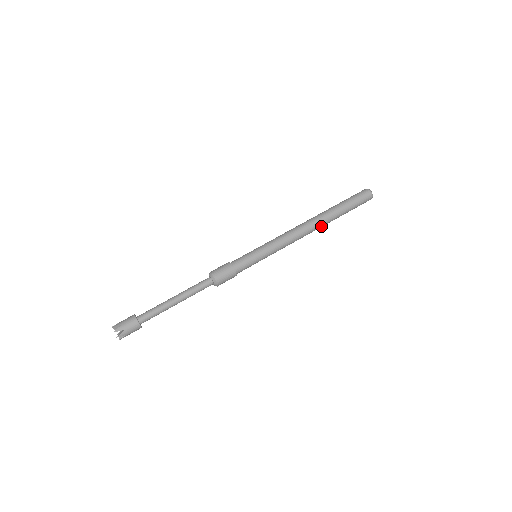
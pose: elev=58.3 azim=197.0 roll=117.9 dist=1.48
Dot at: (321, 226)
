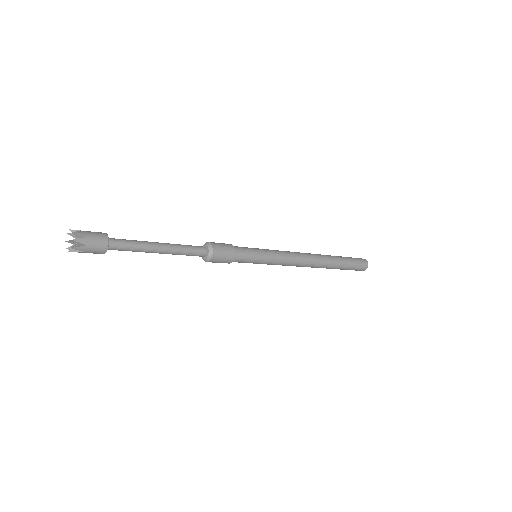
Dot at: occluded
